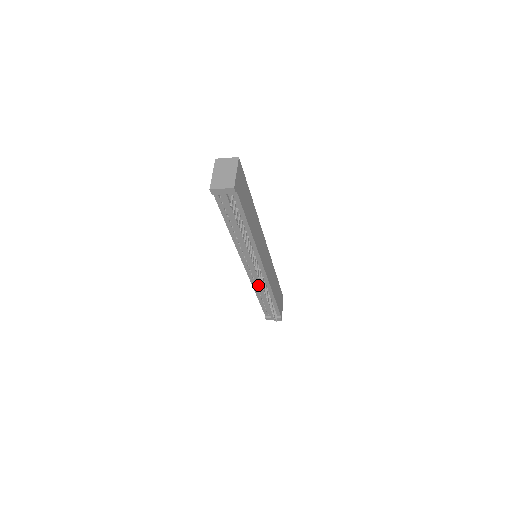
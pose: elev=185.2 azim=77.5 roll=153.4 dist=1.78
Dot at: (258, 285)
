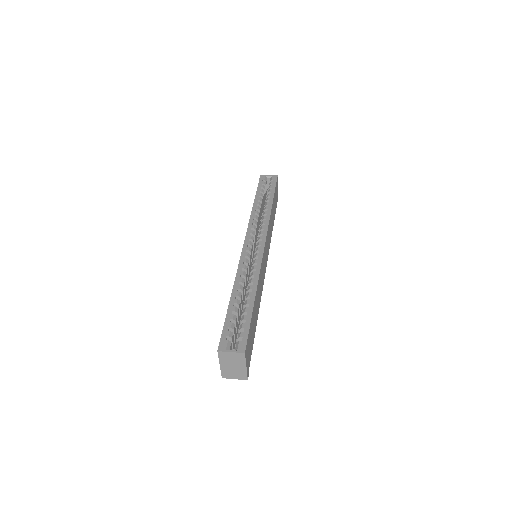
Dot at: occluded
